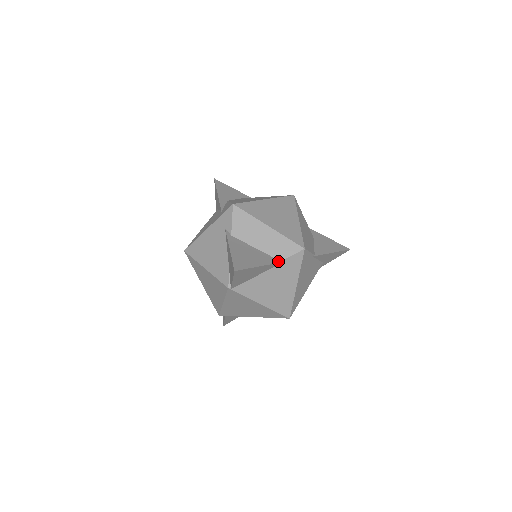
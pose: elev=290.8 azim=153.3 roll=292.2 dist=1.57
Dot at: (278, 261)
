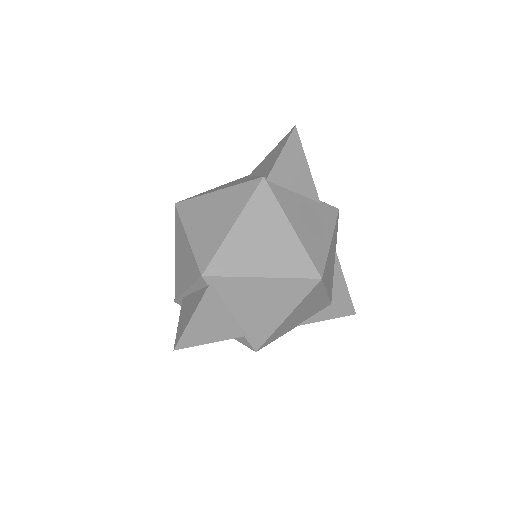
Dot at: (316, 196)
